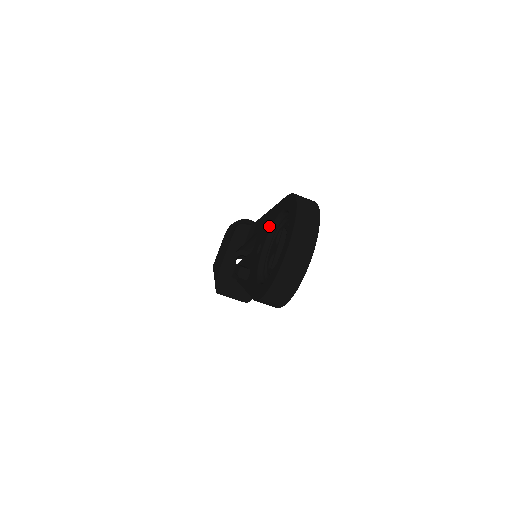
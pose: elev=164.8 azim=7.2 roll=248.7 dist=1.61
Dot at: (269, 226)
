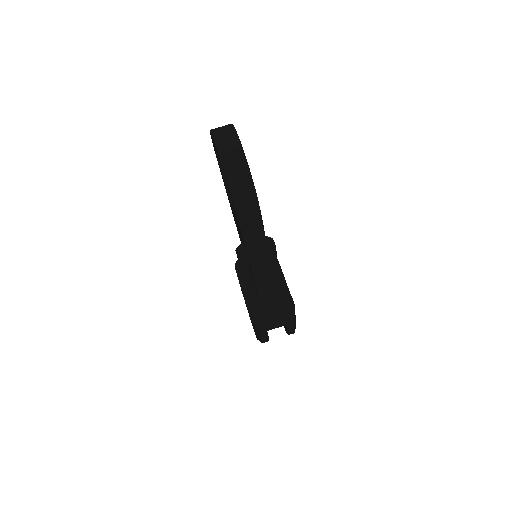
Dot at: occluded
